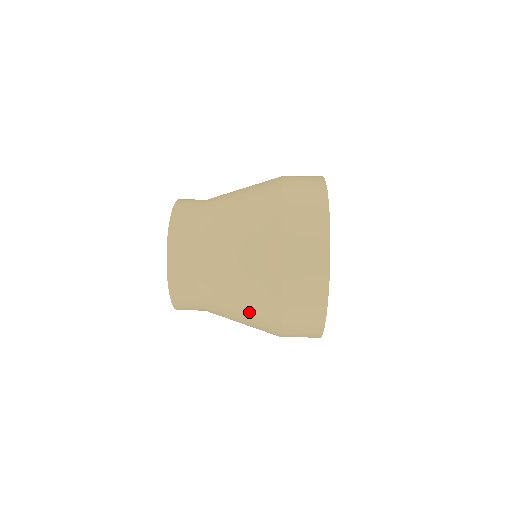
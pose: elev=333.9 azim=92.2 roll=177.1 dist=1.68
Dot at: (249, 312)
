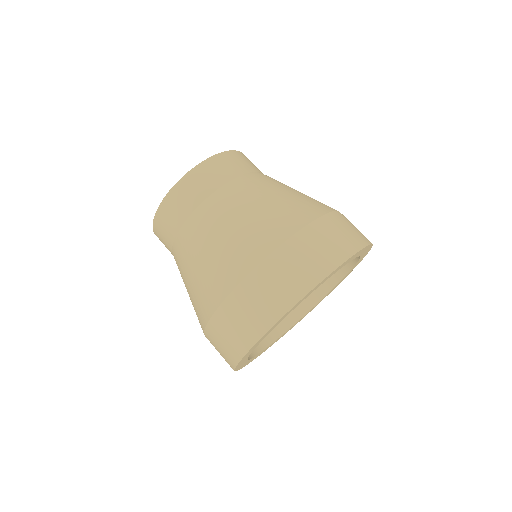
Dot at: occluded
